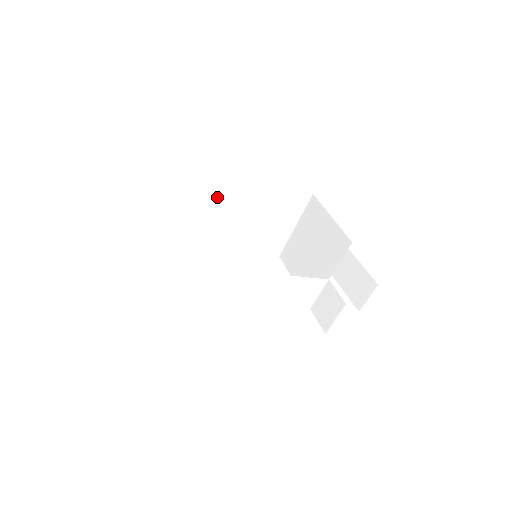
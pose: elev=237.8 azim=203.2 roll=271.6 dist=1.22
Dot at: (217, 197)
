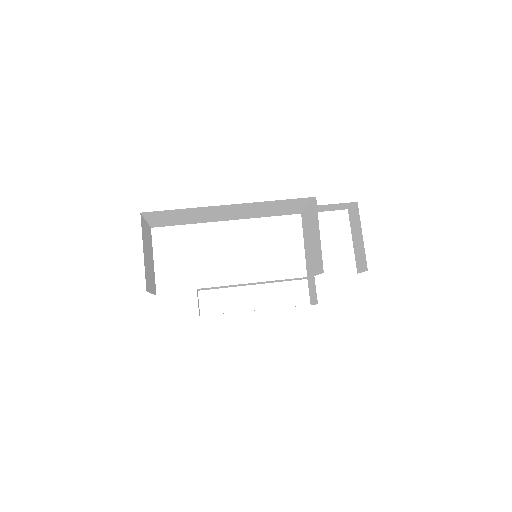
Dot at: (224, 210)
